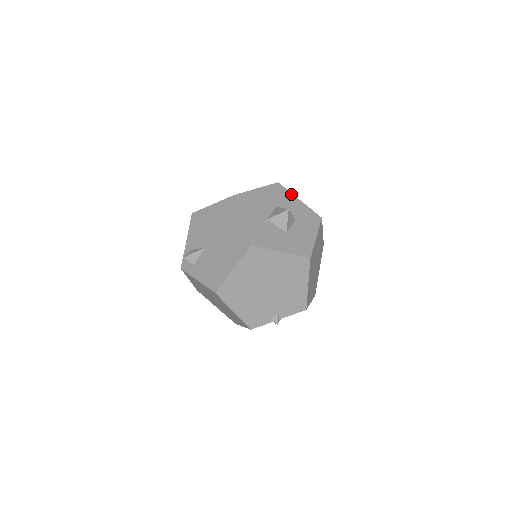
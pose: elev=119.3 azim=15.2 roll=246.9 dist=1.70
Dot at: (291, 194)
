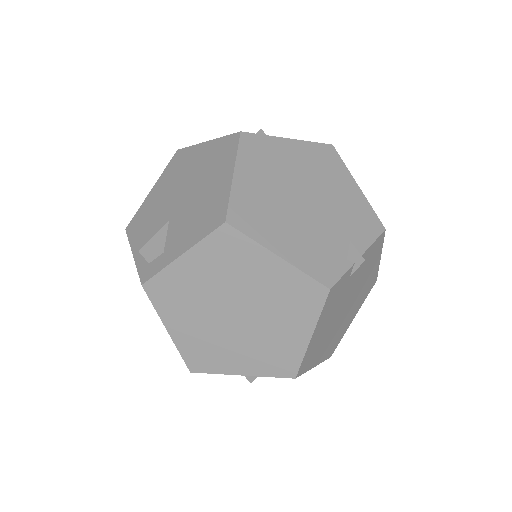
Dot at: occluded
